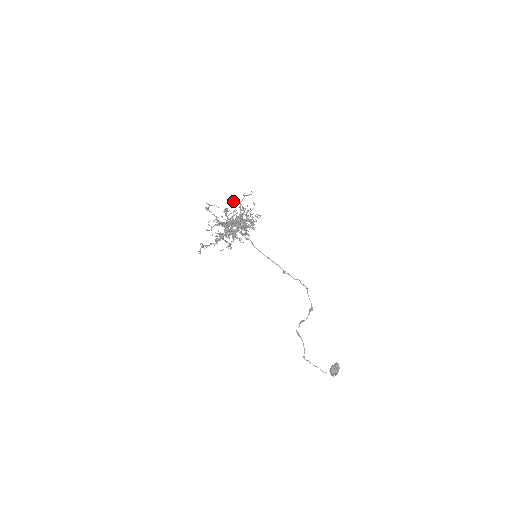
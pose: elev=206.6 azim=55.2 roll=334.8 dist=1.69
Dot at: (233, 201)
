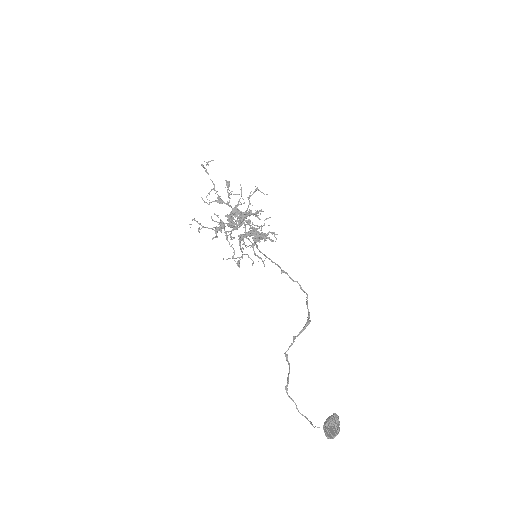
Dot at: occluded
